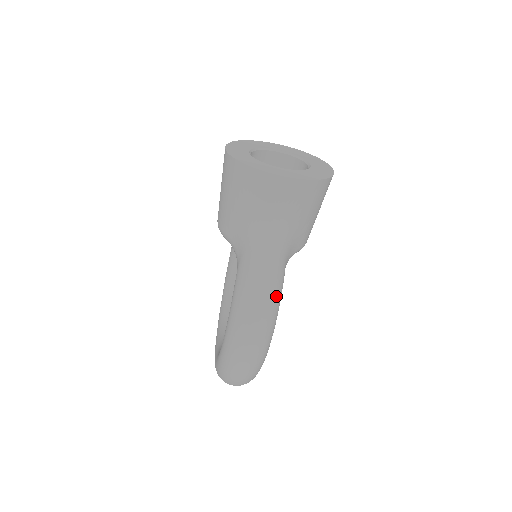
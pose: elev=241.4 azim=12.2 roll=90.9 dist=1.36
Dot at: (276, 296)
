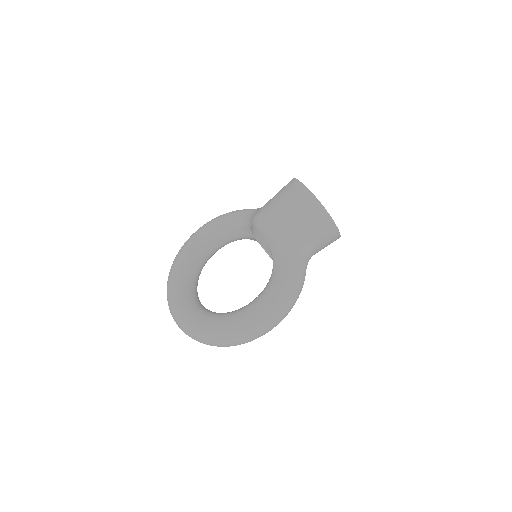
Dot at: (298, 297)
